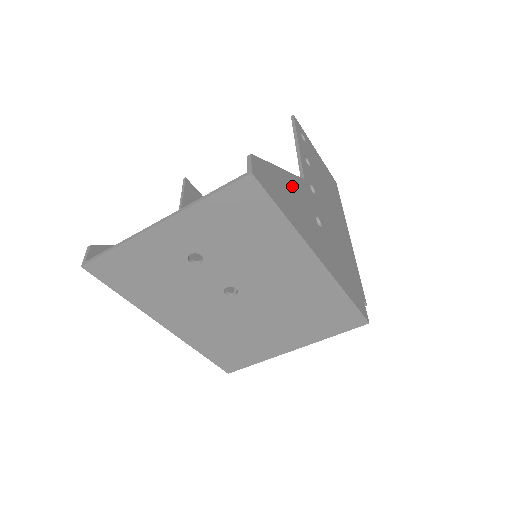
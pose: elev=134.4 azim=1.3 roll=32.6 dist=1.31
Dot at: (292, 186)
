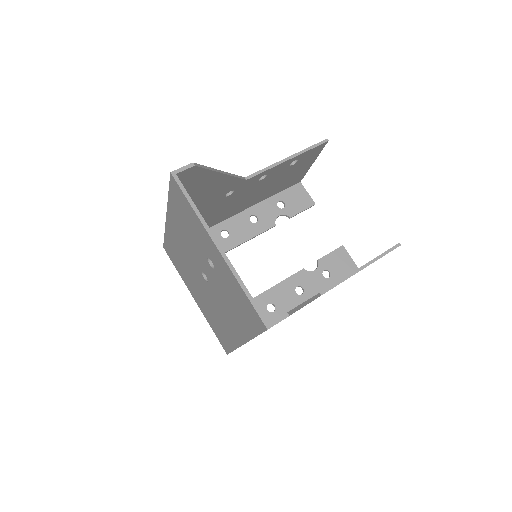
Dot at: occluded
